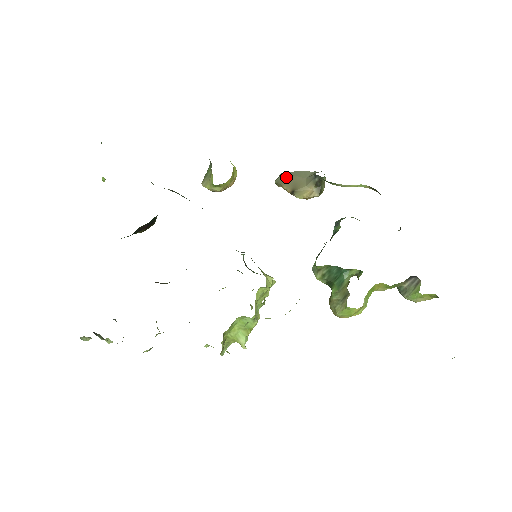
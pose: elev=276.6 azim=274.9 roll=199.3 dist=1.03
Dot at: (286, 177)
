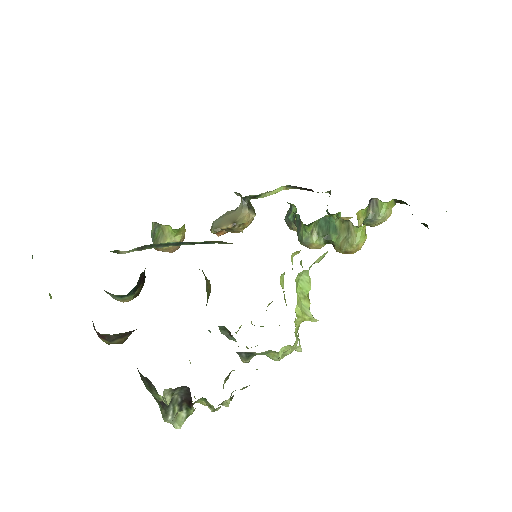
Dot at: (219, 221)
